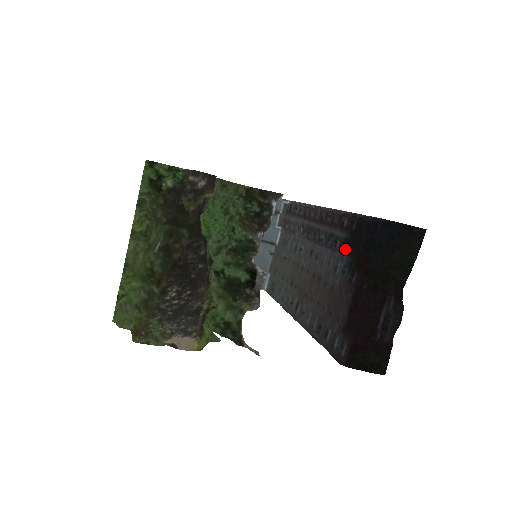
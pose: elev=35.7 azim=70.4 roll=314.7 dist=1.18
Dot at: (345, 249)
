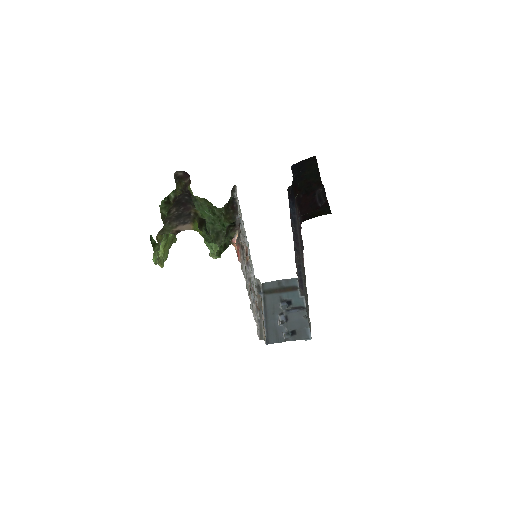
Dot at: (290, 202)
